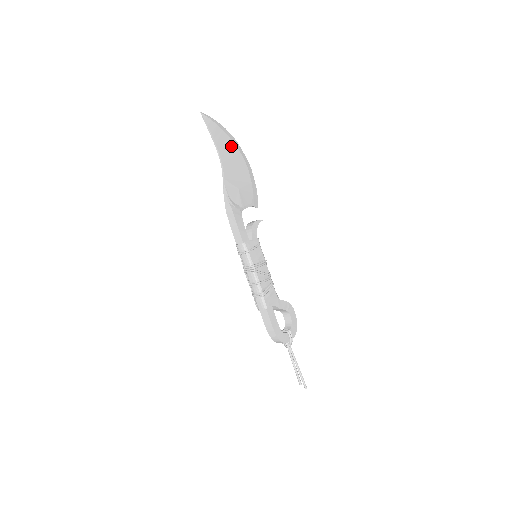
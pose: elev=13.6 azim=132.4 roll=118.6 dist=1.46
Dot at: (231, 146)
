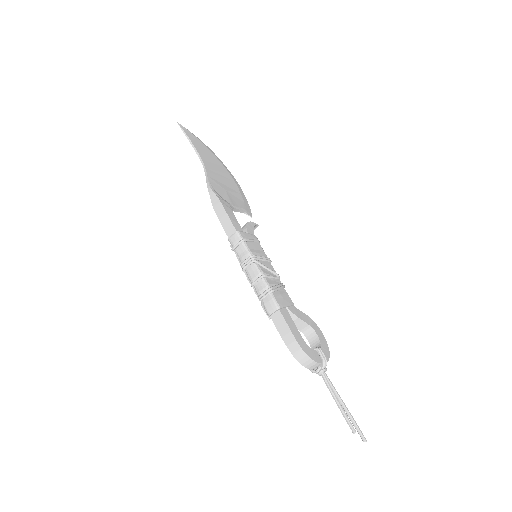
Dot at: (213, 158)
